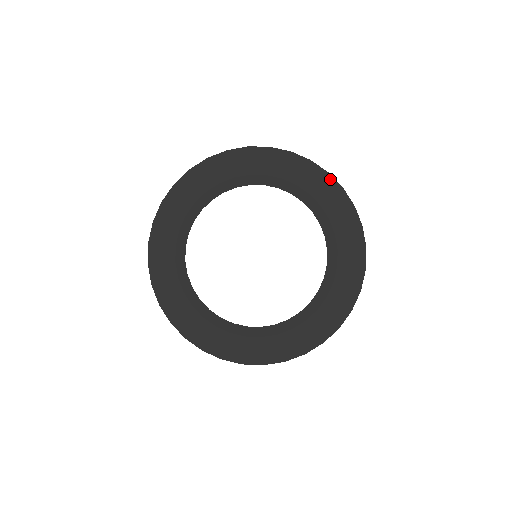
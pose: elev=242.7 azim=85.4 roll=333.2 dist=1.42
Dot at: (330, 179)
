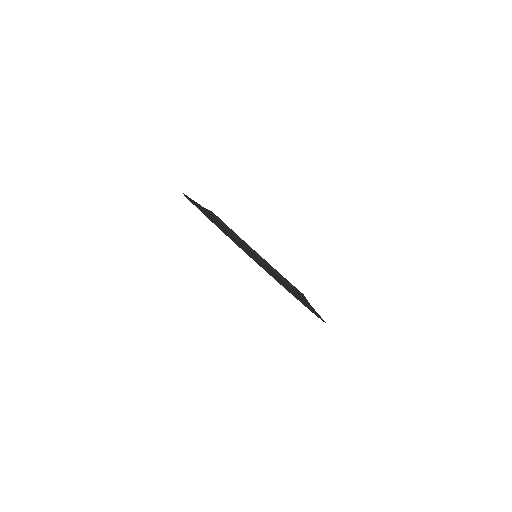
Dot at: occluded
